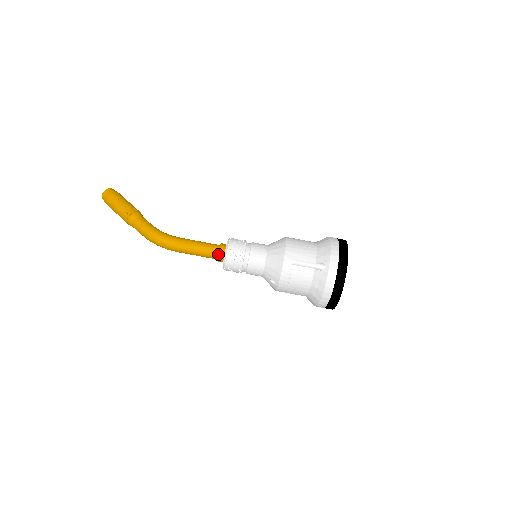
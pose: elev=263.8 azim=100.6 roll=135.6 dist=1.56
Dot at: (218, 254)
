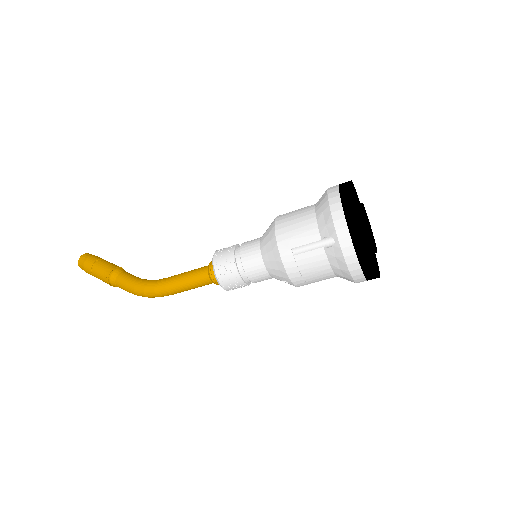
Dot at: (211, 279)
